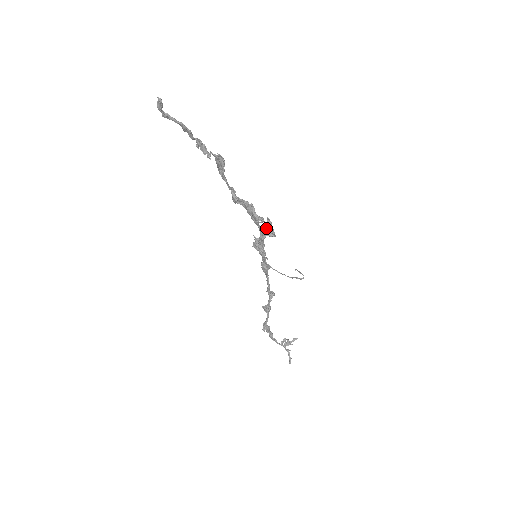
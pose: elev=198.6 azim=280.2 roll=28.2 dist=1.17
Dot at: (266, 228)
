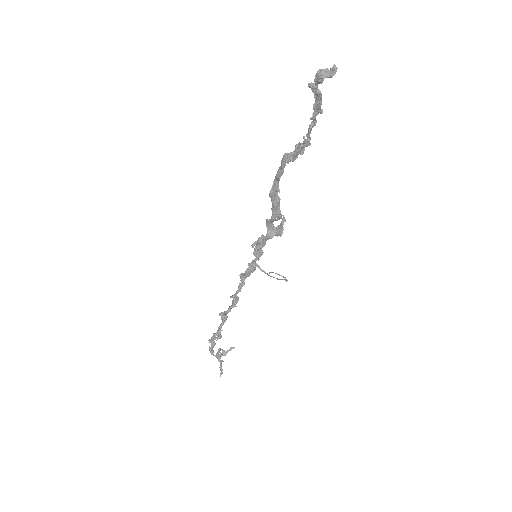
Dot at: (274, 226)
